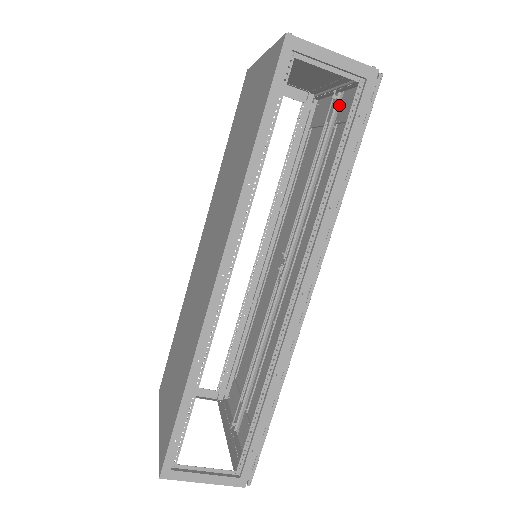
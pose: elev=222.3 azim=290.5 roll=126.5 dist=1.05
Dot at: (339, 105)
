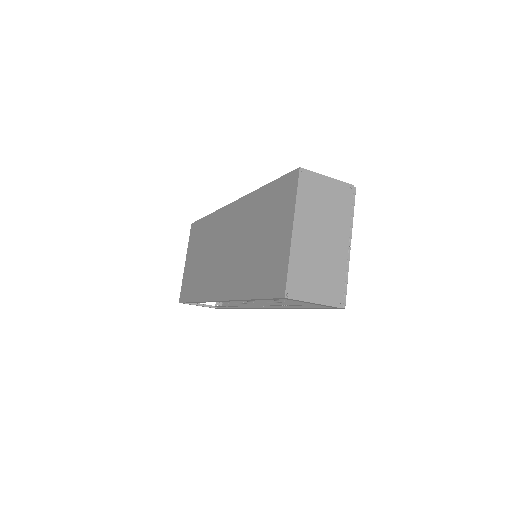
Dot at: occluded
